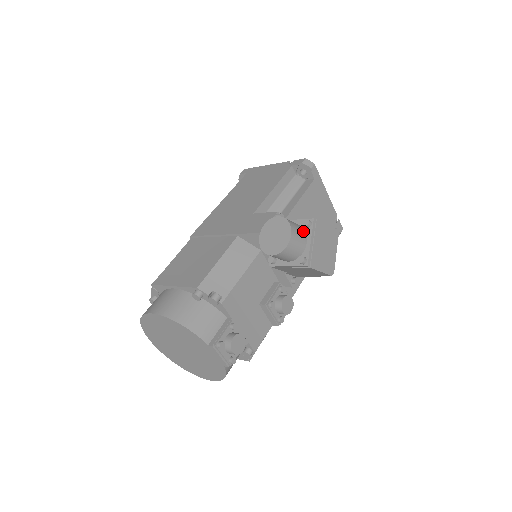
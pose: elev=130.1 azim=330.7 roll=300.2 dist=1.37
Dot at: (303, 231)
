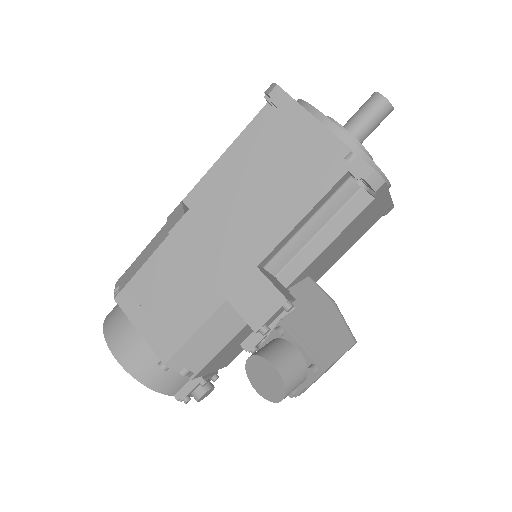
Dot at: (304, 375)
